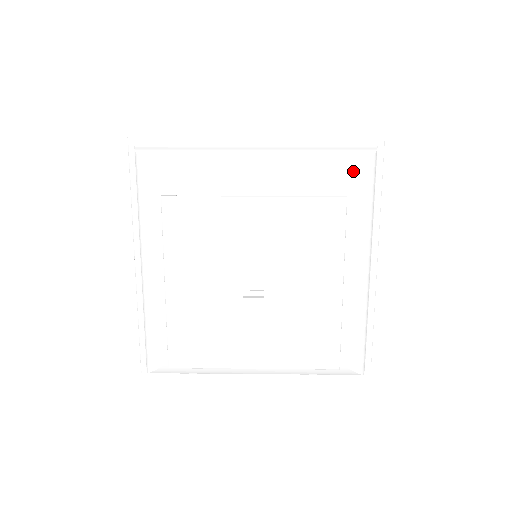
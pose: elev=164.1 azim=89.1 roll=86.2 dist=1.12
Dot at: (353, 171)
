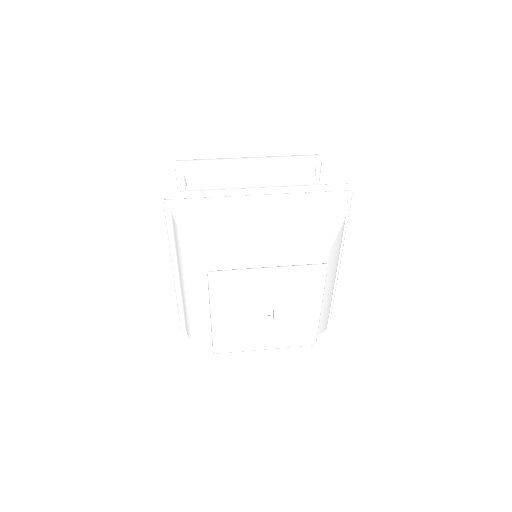
Dot at: (331, 236)
